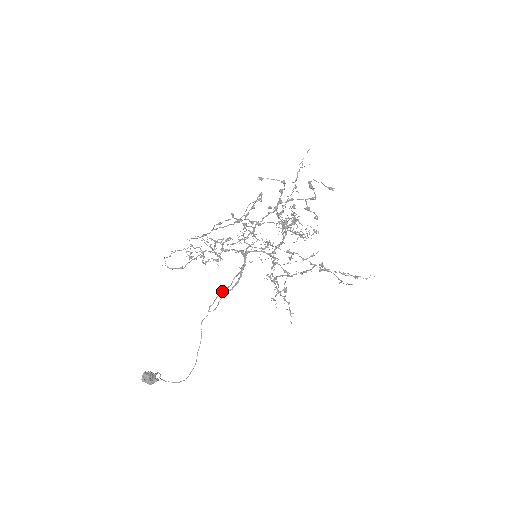
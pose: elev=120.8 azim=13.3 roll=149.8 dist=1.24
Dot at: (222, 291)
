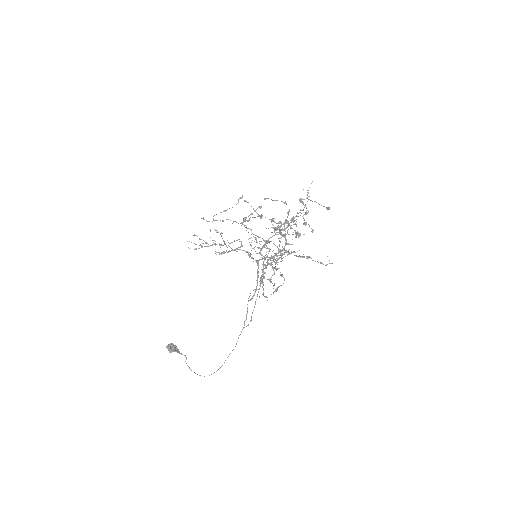
Dot at: (248, 301)
